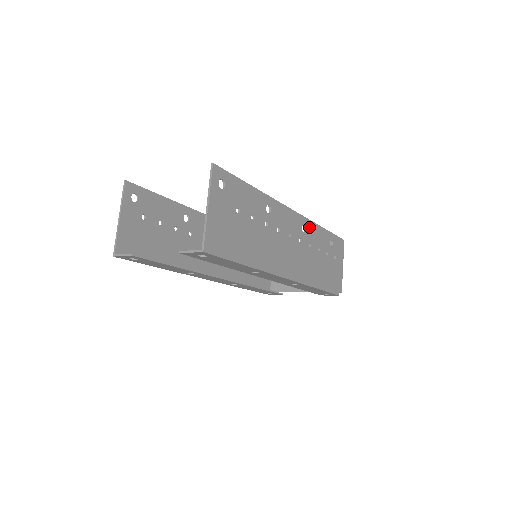
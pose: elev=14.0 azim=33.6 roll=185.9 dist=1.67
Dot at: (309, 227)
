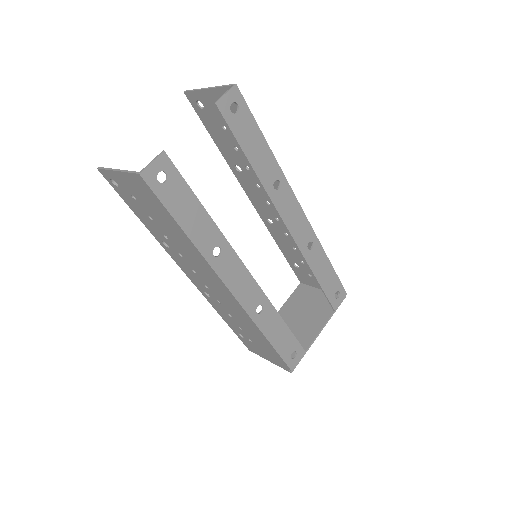
Dot at: (273, 228)
